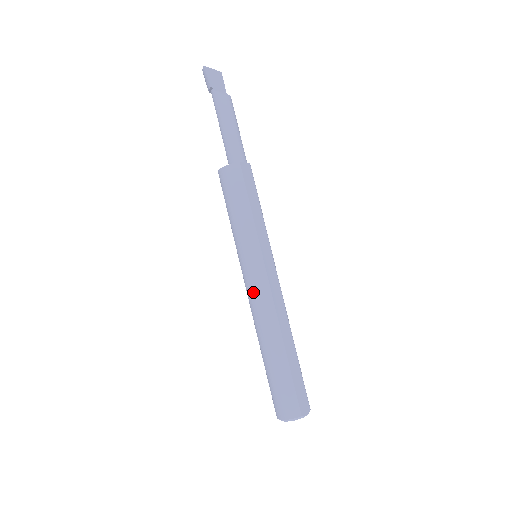
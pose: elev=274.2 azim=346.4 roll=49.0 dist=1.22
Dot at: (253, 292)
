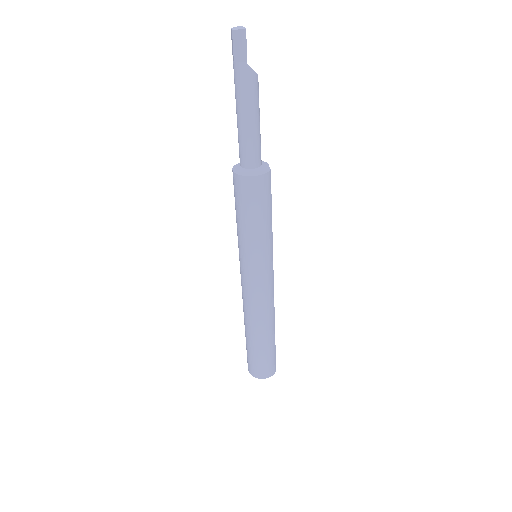
Dot at: (261, 295)
